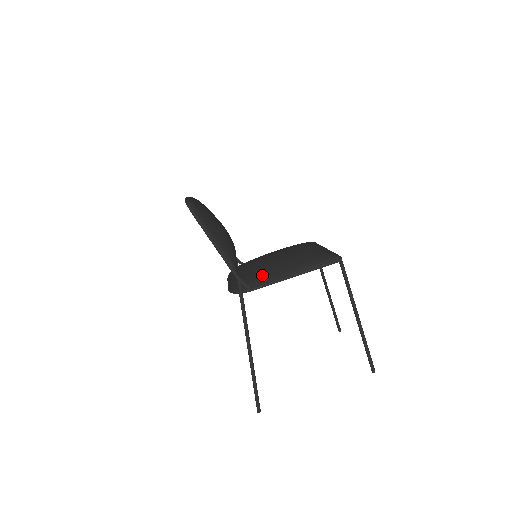
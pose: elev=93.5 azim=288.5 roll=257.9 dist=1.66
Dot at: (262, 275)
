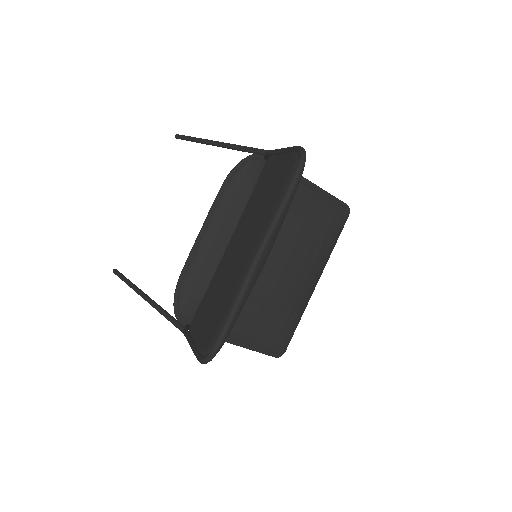
Dot at: occluded
